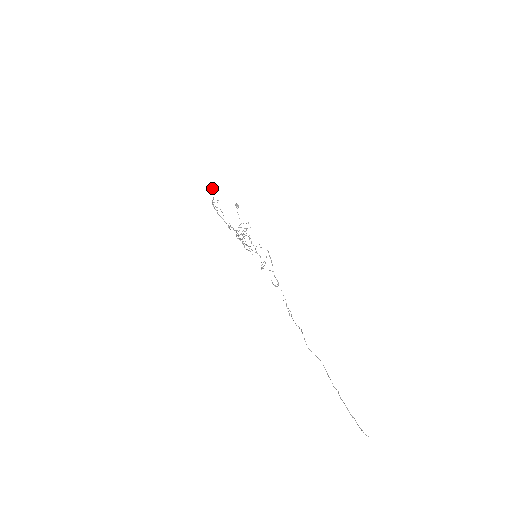
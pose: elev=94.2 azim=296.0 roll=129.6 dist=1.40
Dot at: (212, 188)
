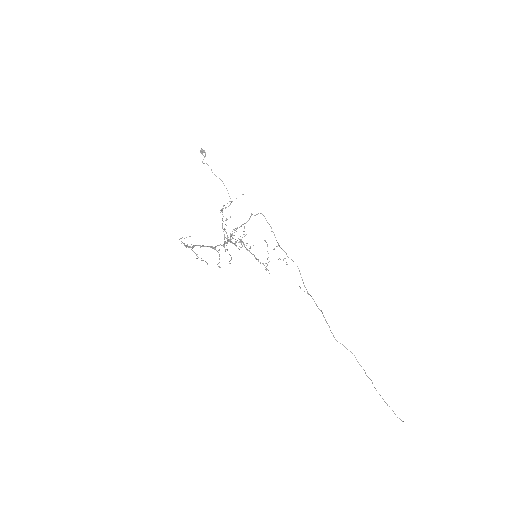
Dot at: occluded
